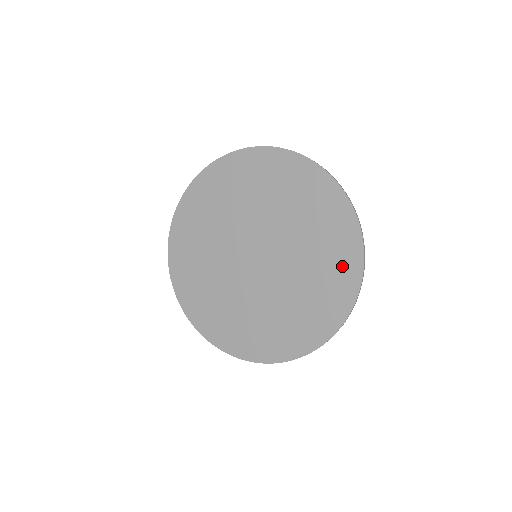
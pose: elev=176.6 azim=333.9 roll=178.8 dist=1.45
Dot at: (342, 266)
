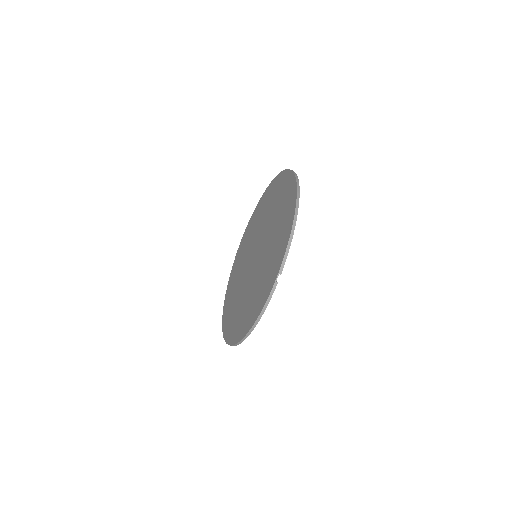
Dot at: (275, 188)
